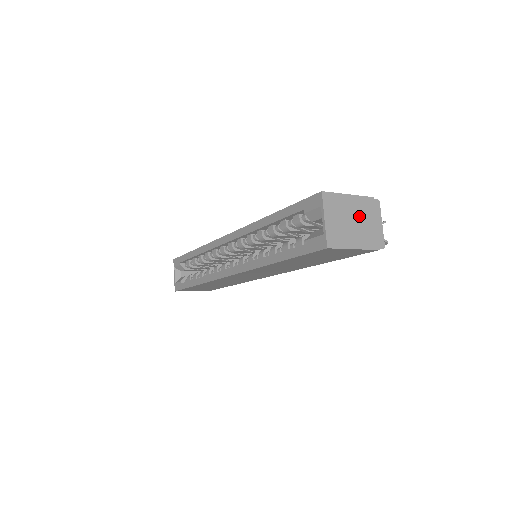
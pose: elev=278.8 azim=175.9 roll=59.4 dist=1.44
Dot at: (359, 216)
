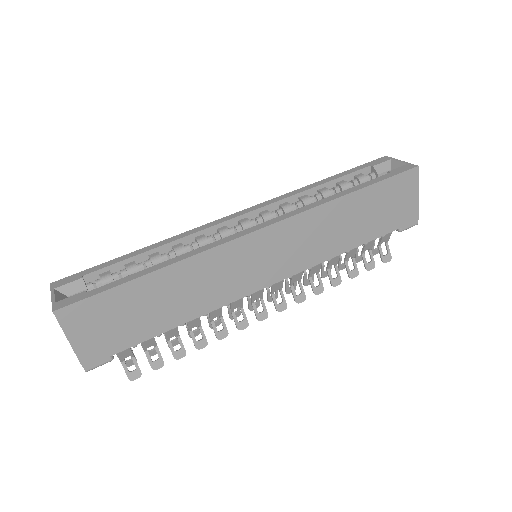
Dot at: occluded
